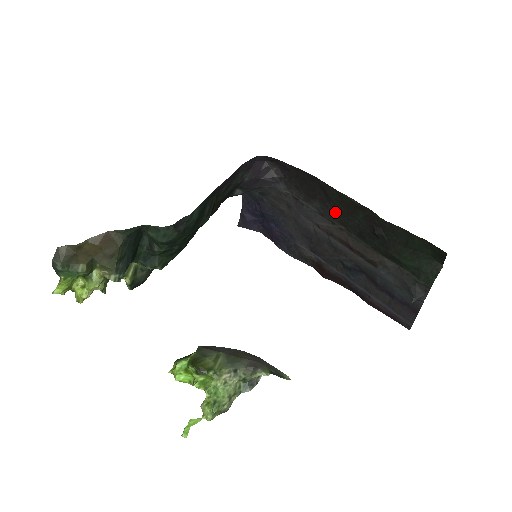
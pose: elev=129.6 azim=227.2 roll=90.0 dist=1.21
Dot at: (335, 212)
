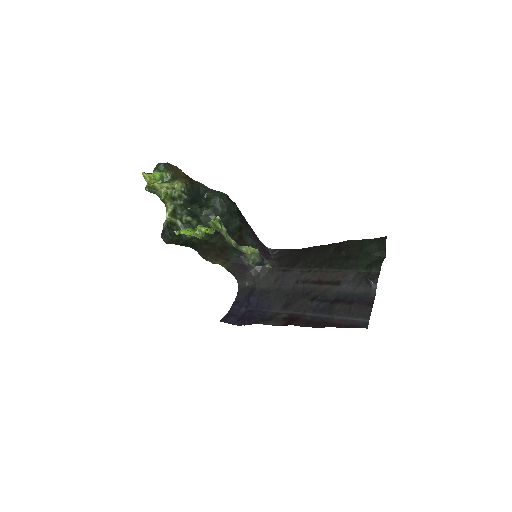
Dot at: (313, 261)
